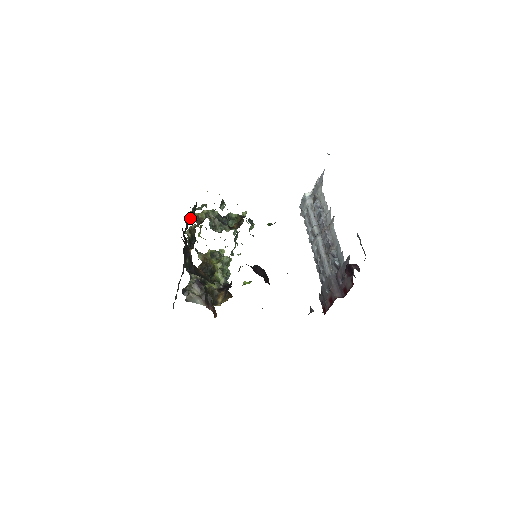
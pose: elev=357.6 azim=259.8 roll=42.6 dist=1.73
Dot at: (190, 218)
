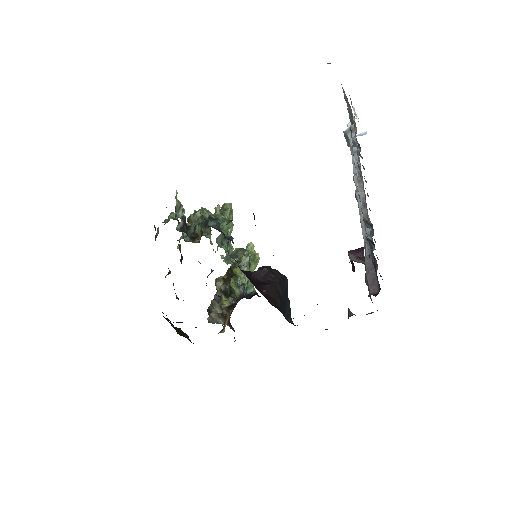
Dot at: occluded
